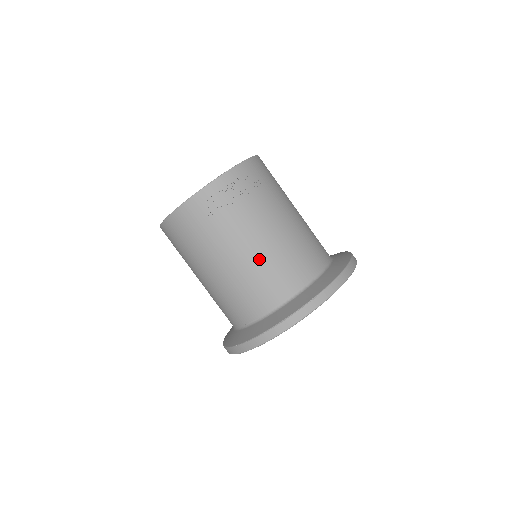
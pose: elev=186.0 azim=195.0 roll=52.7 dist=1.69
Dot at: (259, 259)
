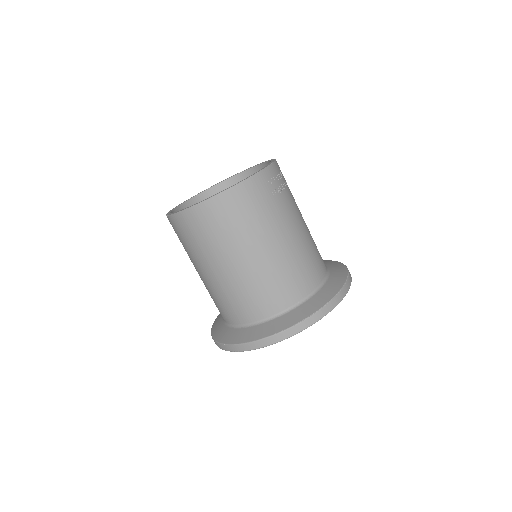
Dot at: (305, 240)
